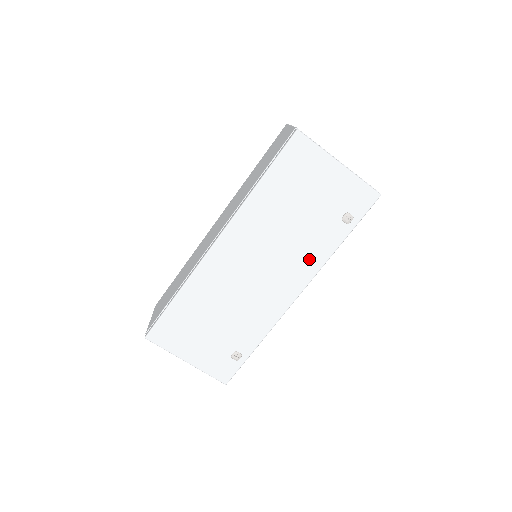
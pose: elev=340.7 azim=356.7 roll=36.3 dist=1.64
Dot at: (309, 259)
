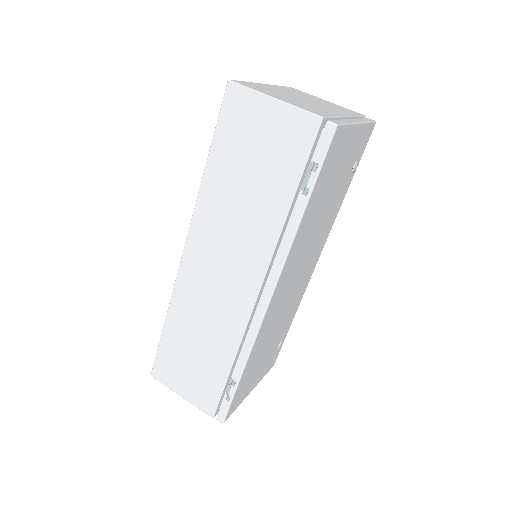
Dot at: (328, 228)
